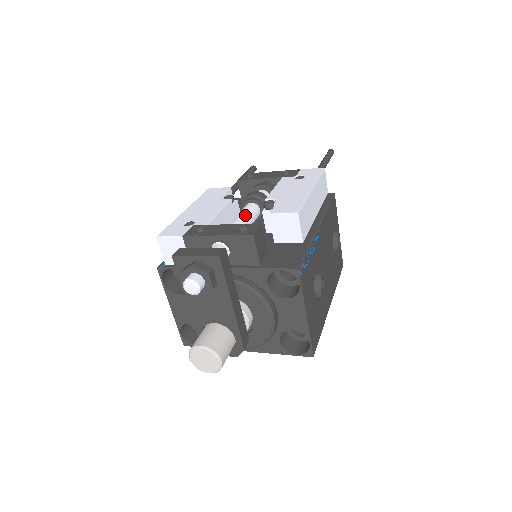
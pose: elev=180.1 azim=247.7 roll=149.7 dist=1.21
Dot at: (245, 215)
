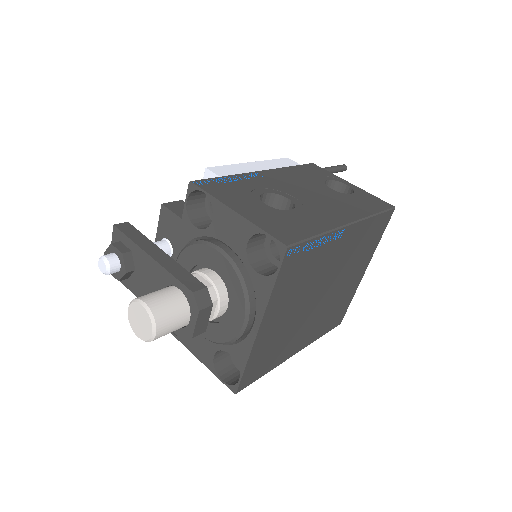
Dot at: occluded
